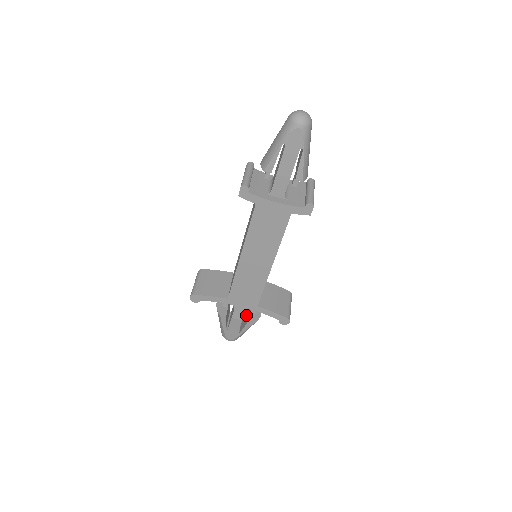
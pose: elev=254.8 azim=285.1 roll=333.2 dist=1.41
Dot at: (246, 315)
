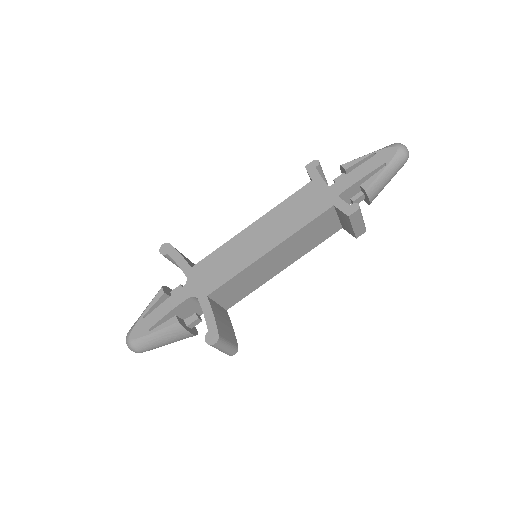
Dot at: occluded
